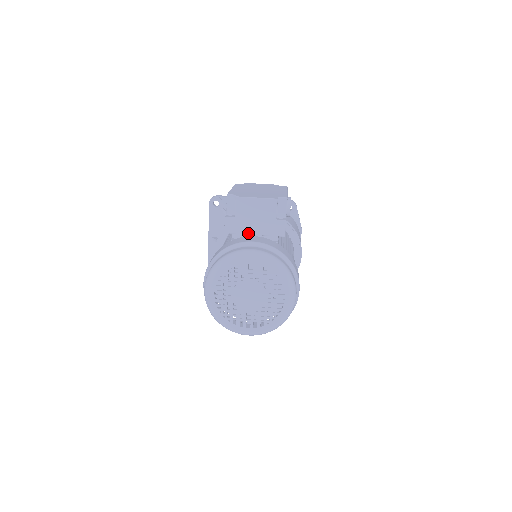
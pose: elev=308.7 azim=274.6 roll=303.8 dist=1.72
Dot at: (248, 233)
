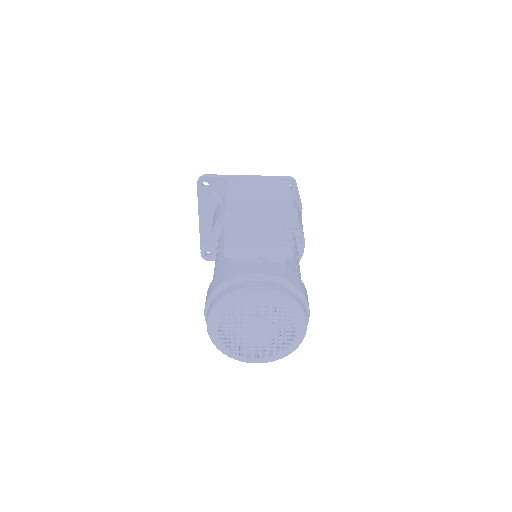
Dot at: (251, 257)
